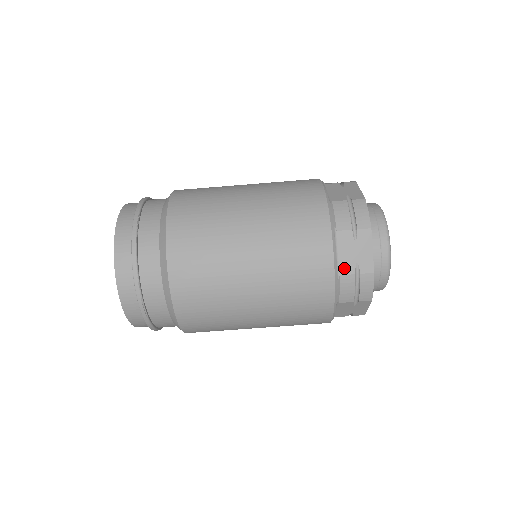
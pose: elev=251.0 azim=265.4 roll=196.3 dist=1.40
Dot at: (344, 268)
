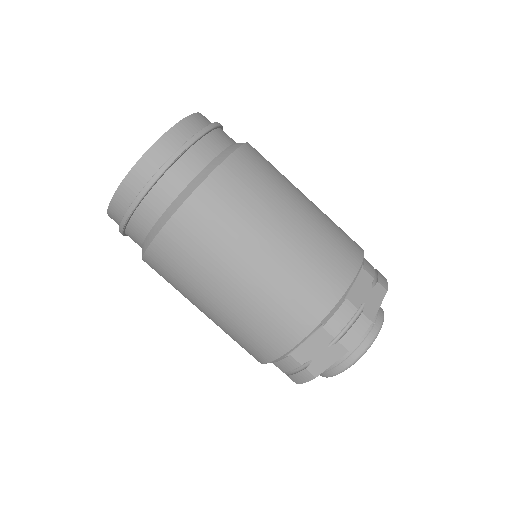
Dot at: (299, 354)
